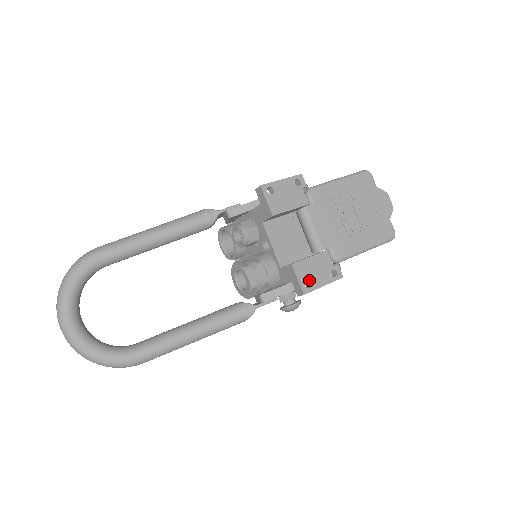
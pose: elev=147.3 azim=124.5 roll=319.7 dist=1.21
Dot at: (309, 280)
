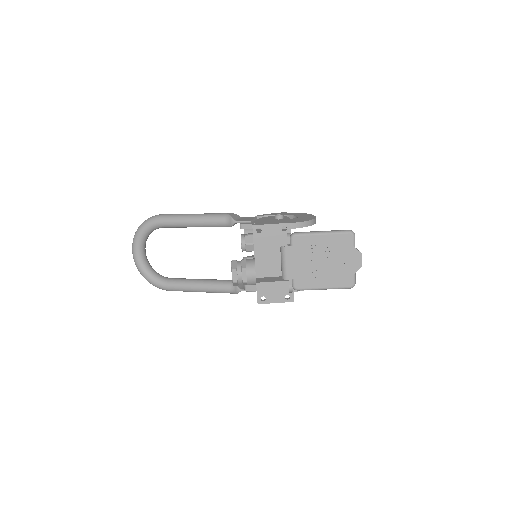
Dot at: (265, 296)
